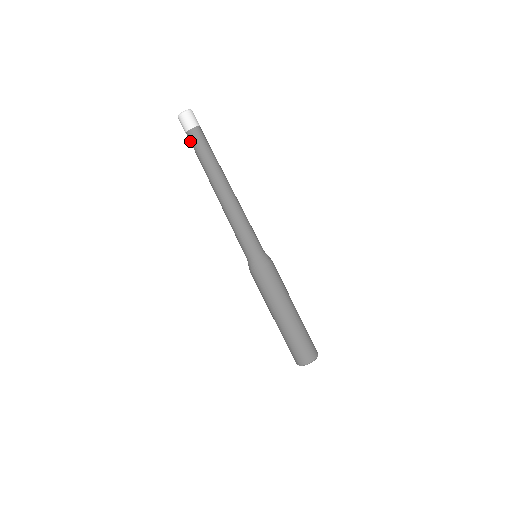
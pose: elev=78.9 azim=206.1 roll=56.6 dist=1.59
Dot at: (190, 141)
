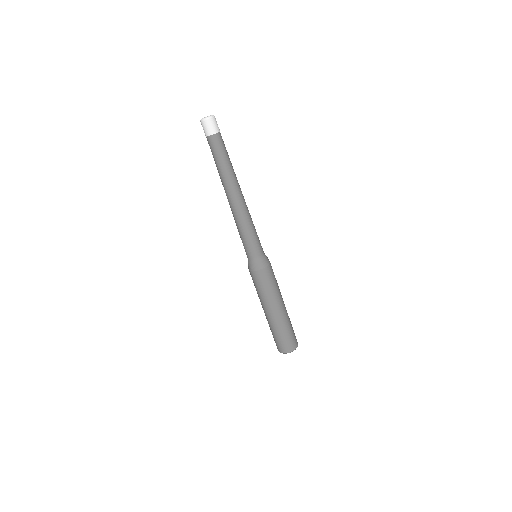
Dot at: (209, 145)
